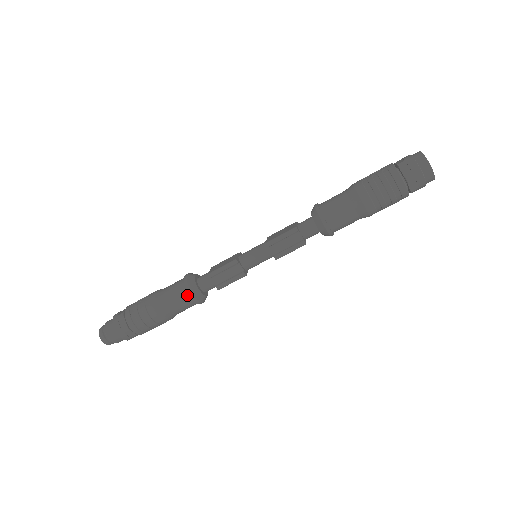
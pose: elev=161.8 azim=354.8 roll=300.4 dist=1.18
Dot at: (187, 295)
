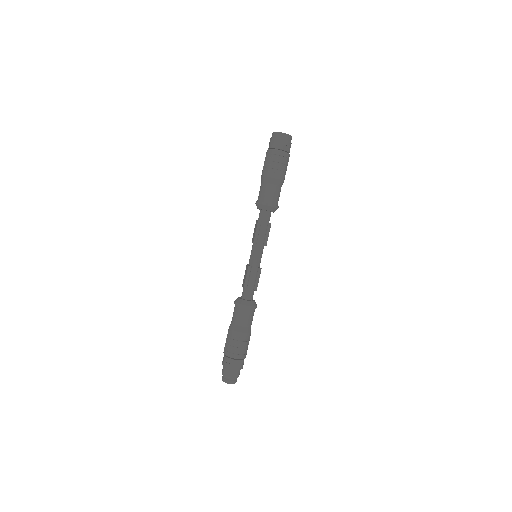
Dot at: (245, 309)
